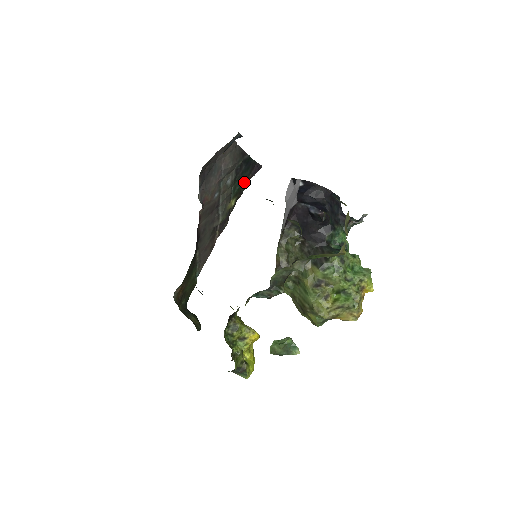
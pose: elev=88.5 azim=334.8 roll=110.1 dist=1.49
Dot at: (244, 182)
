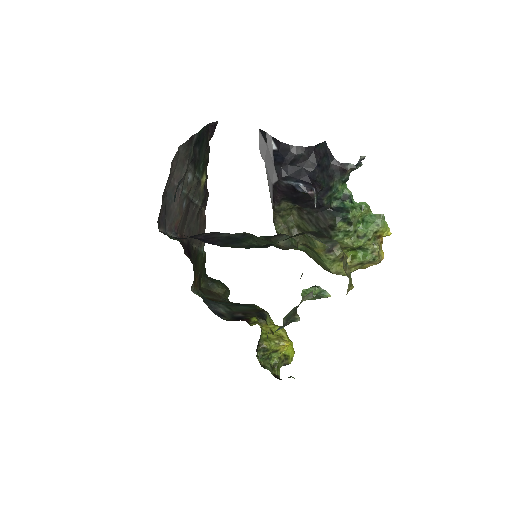
Dot at: (205, 150)
